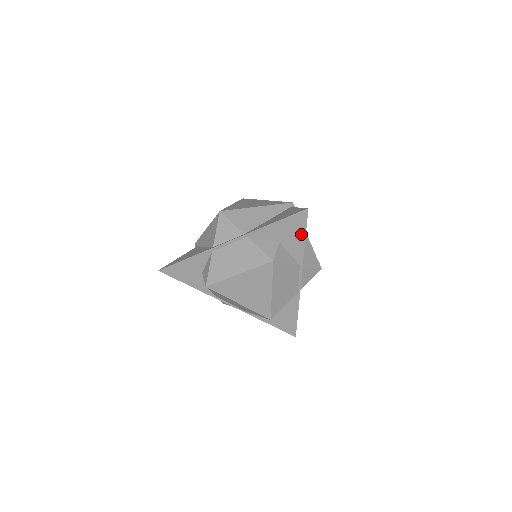
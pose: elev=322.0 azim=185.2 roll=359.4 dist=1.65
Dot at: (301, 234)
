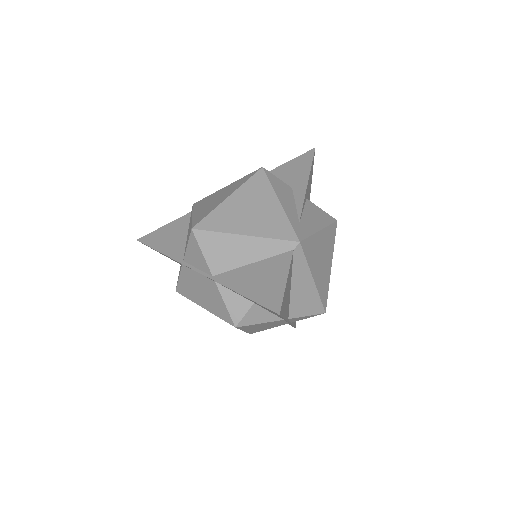
Dot at: (278, 315)
